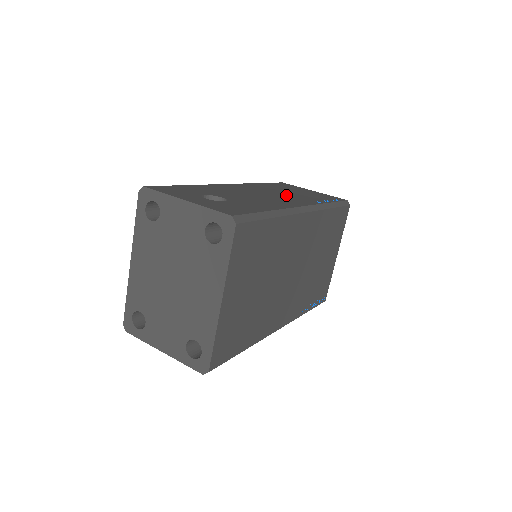
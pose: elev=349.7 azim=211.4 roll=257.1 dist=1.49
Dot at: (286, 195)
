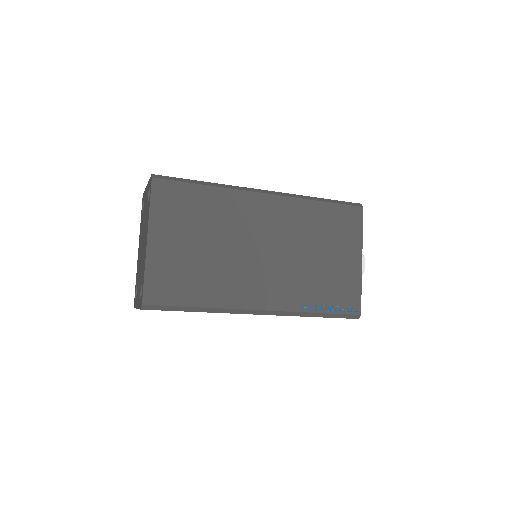
Dot at: occluded
